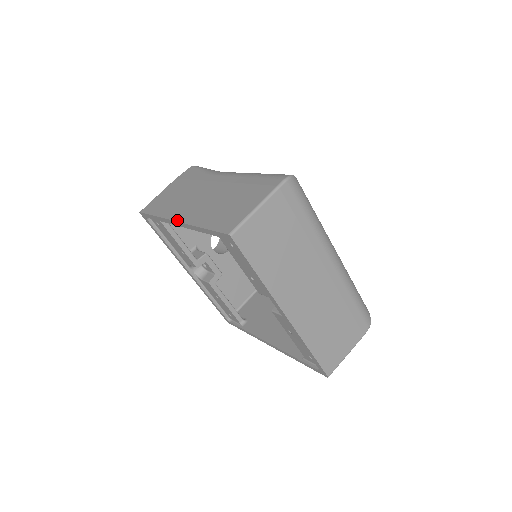
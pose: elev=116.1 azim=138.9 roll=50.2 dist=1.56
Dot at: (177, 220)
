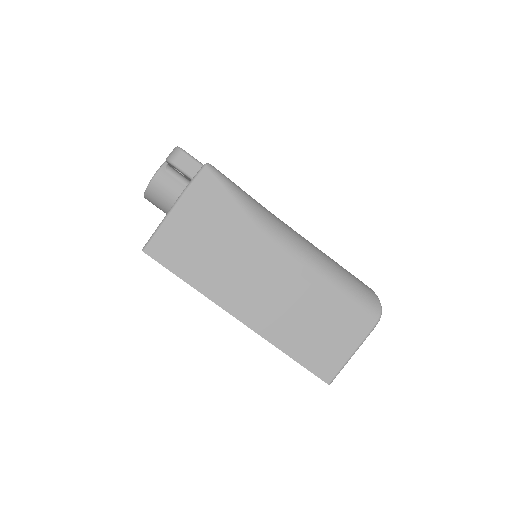
Dot at: (240, 320)
